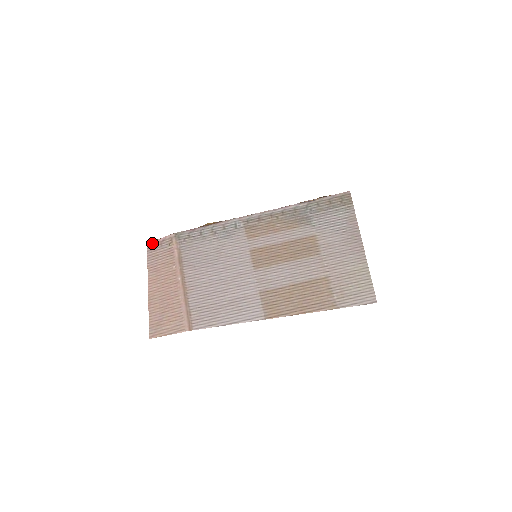
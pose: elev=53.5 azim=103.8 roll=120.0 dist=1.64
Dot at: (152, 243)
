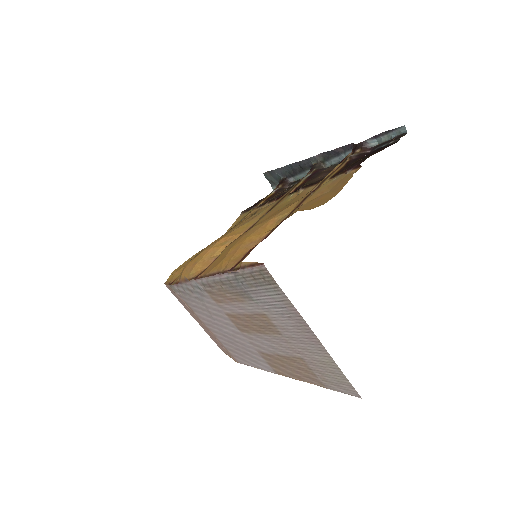
Dot at: (166, 286)
